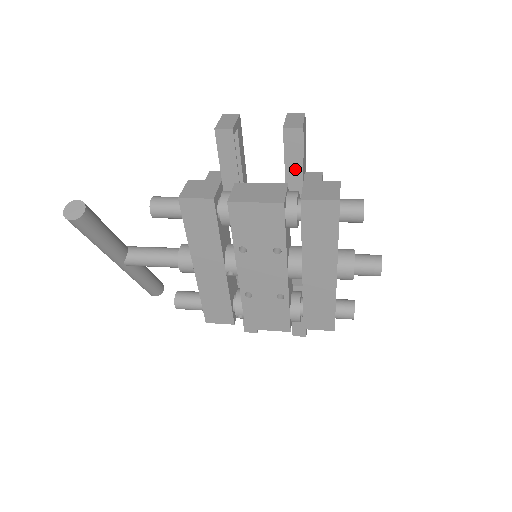
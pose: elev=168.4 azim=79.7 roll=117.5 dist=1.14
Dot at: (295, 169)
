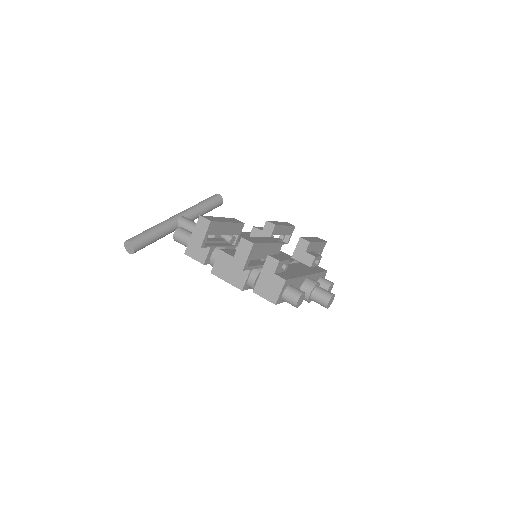
Dot at: occluded
